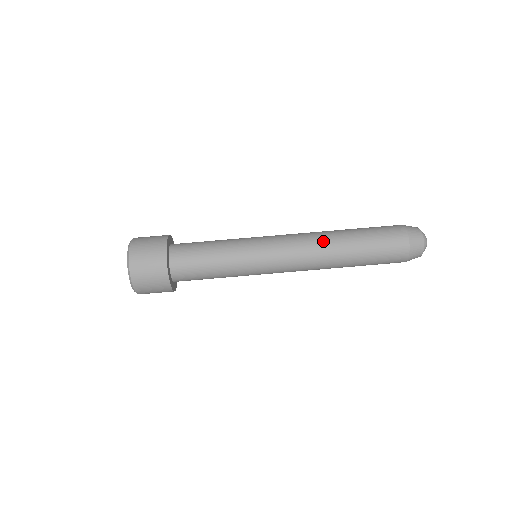
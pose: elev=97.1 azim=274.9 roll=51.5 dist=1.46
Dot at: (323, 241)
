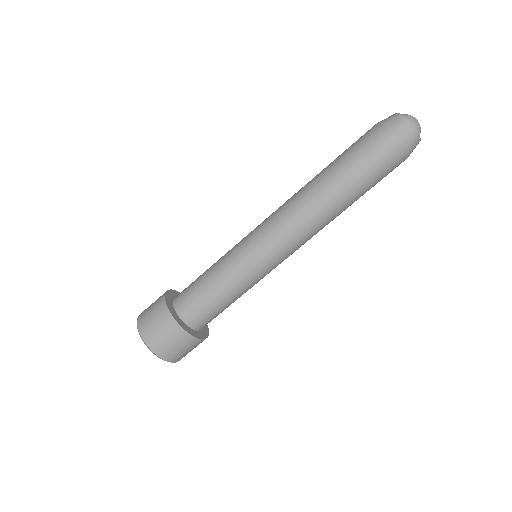
Dot at: (316, 211)
